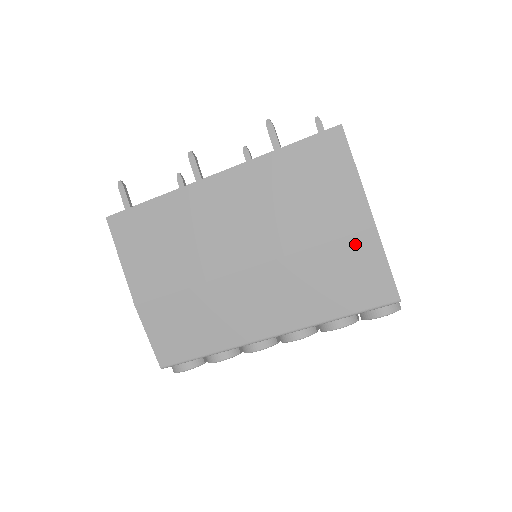
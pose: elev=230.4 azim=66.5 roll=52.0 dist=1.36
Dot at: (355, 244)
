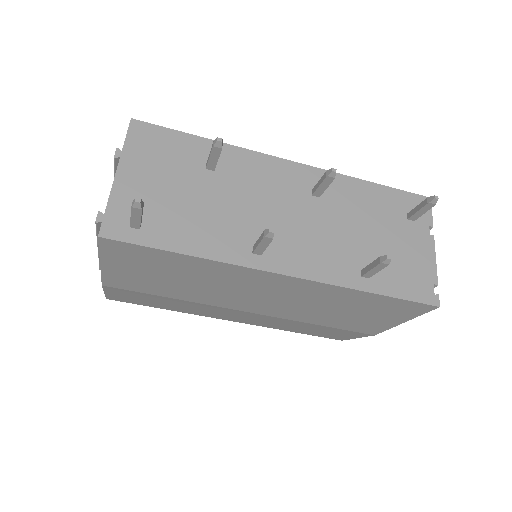
Dot at: (349, 332)
